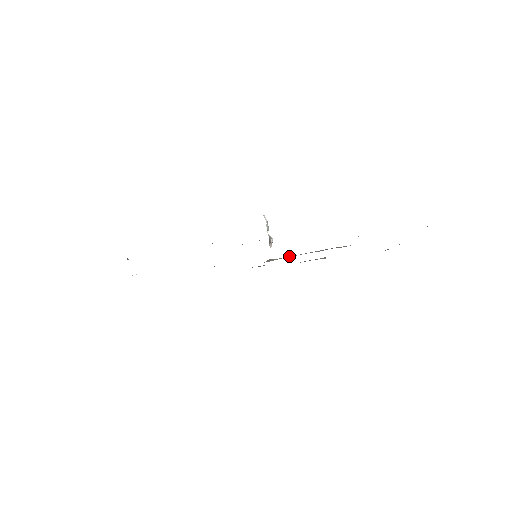
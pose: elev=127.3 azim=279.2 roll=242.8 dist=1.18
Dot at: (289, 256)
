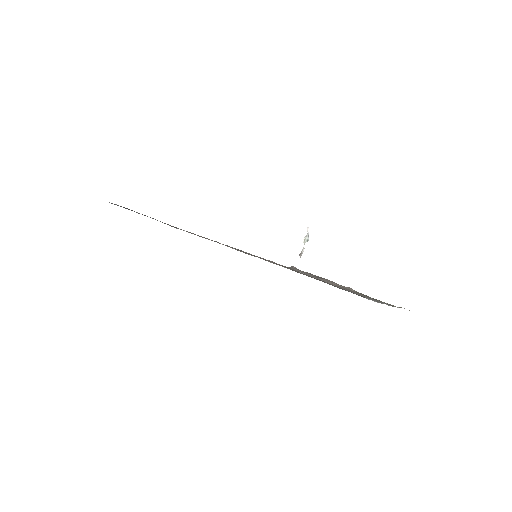
Dot at: (296, 269)
